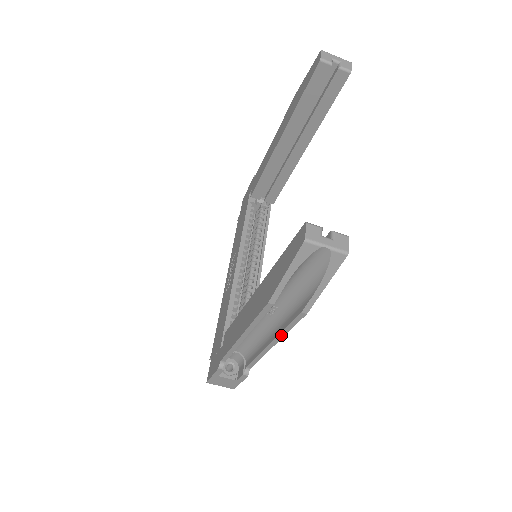
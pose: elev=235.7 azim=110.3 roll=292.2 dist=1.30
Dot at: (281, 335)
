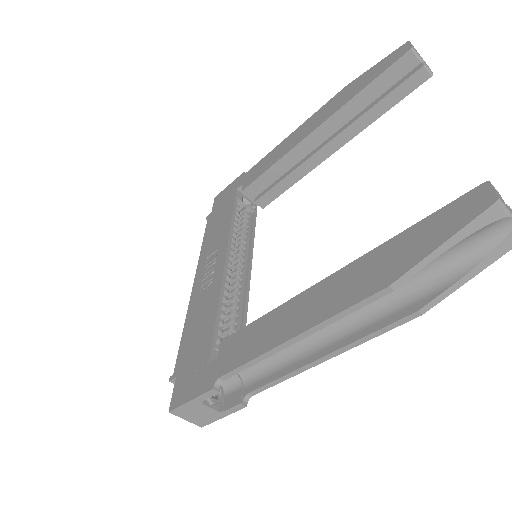
Dot at: (351, 345)
